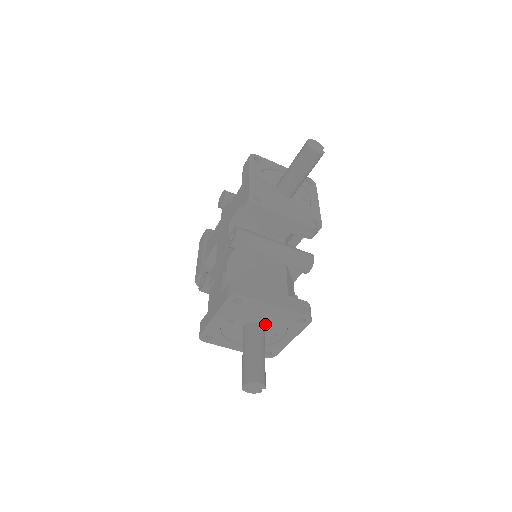
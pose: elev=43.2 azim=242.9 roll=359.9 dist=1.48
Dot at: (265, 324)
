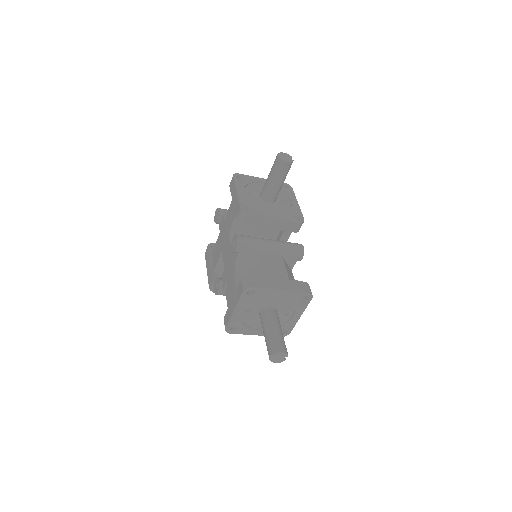
Dot at: (276, 307)
